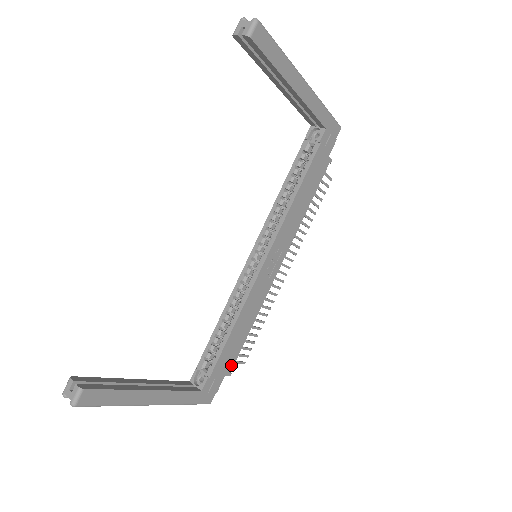
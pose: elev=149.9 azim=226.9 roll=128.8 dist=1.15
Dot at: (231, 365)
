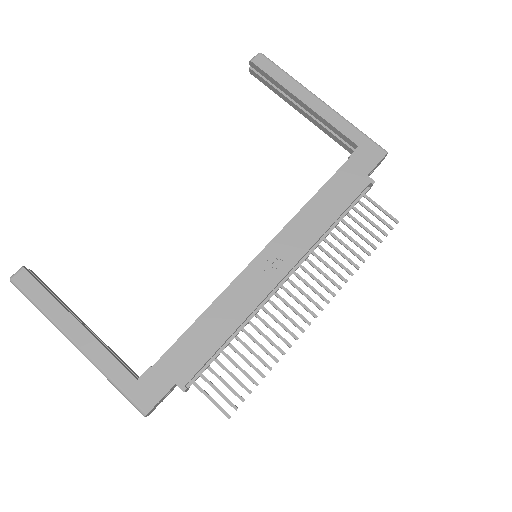
Dot at: (188, 374)
